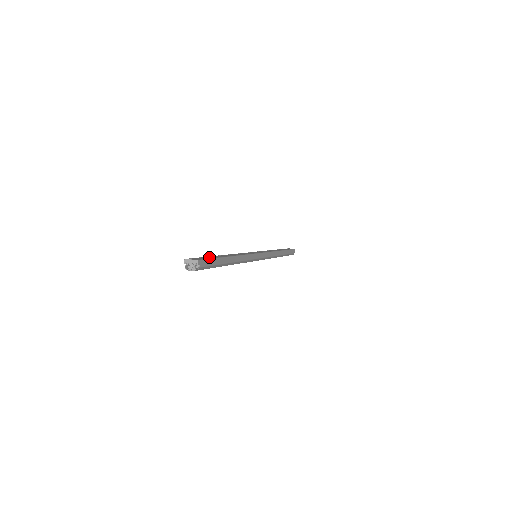
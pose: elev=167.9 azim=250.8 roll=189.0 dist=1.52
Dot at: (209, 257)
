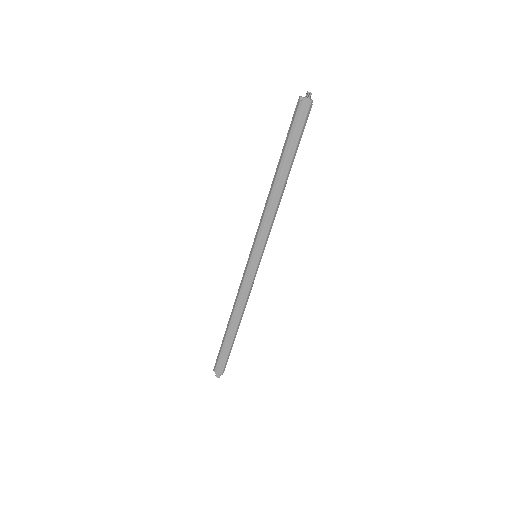
Dot at: occluded
